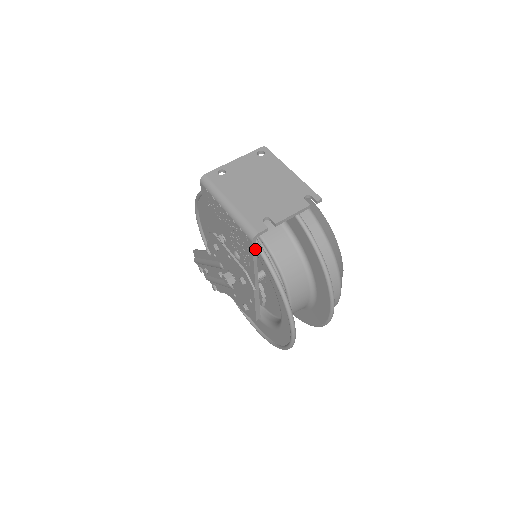
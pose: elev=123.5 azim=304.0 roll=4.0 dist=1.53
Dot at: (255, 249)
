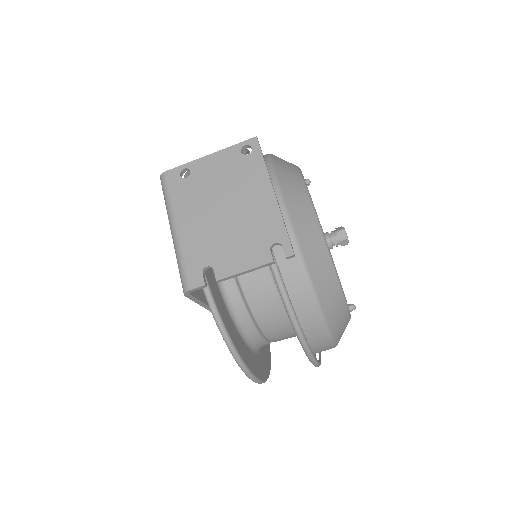
Dot at: (195, 298)
